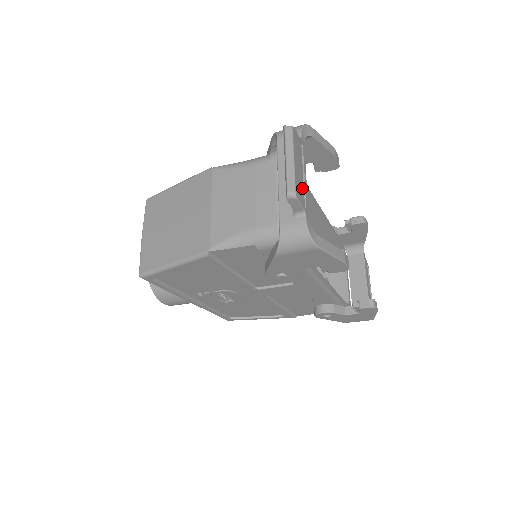
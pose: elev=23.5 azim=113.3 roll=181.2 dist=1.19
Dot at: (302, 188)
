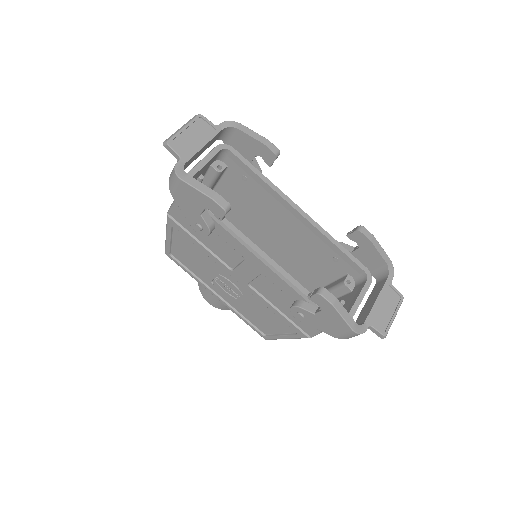
Dot at: (191, 147)
